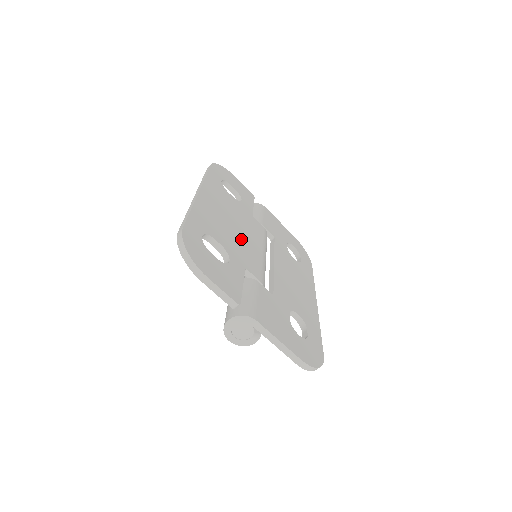
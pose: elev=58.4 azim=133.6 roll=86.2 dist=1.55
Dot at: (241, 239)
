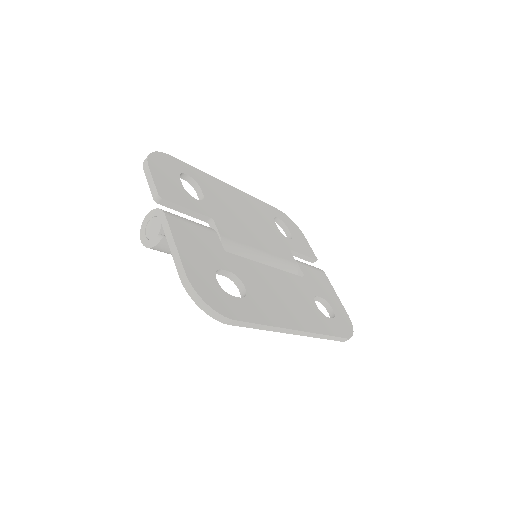
Dot at: (241, 223)
